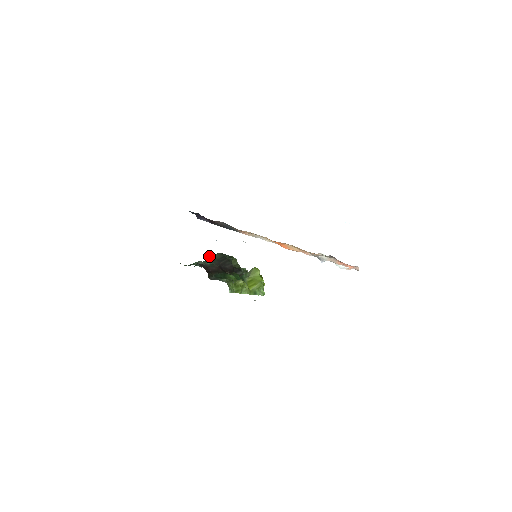
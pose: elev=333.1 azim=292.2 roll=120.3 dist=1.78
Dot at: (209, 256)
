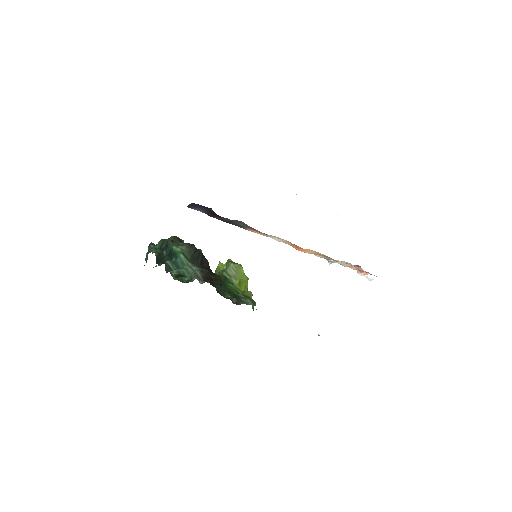
Dot at: (179, 251)
